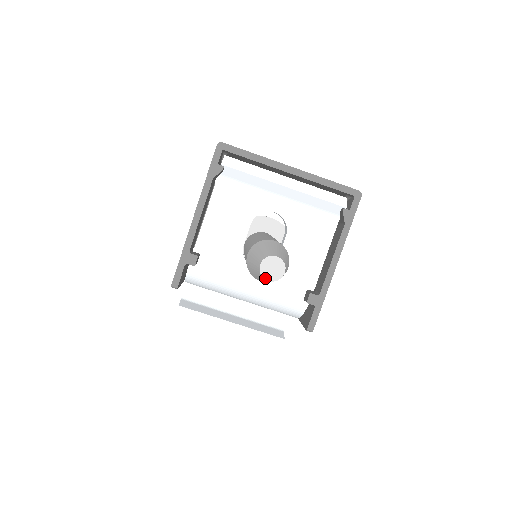
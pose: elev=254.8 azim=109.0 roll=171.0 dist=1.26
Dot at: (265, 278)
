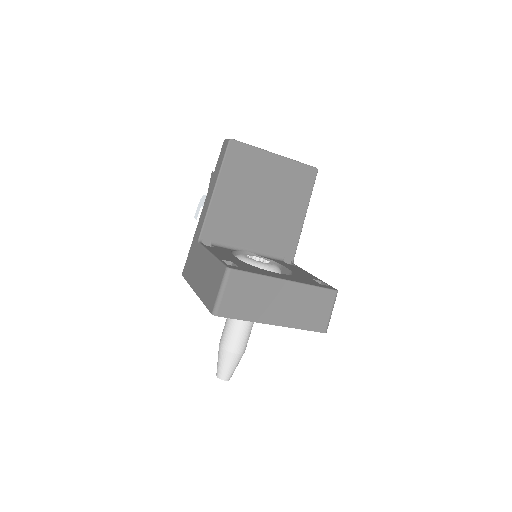
Dot at: occluded
